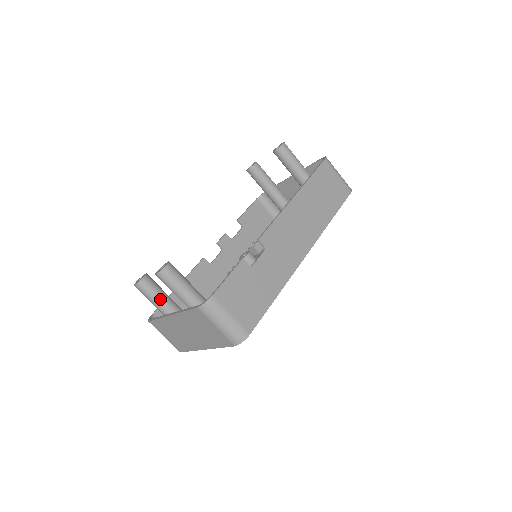
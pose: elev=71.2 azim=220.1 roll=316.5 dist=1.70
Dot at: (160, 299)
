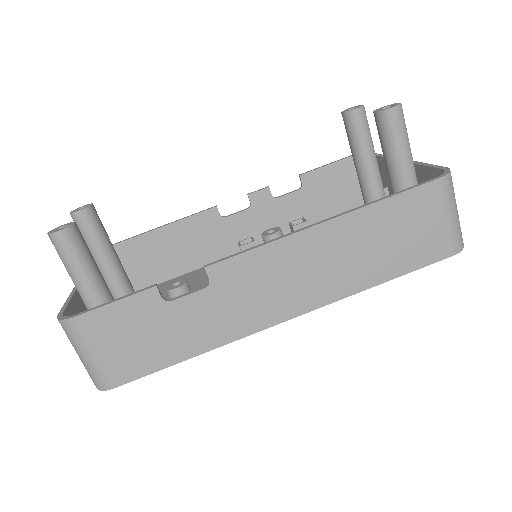
Dot at: (92, 247)
